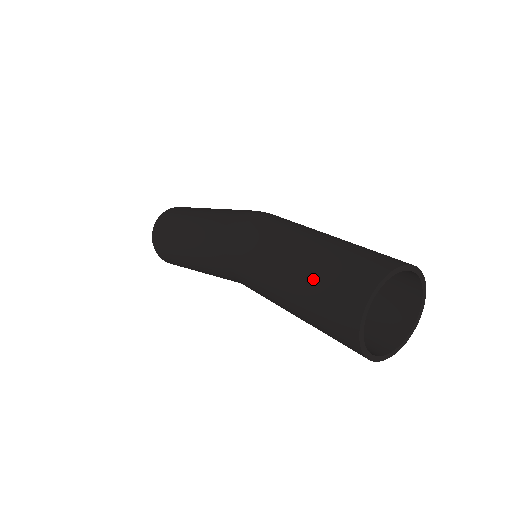
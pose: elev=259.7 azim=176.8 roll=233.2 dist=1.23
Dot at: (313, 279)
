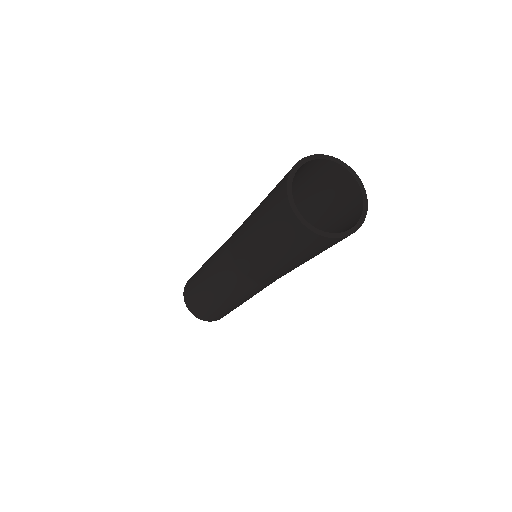
Dot at: occluded
